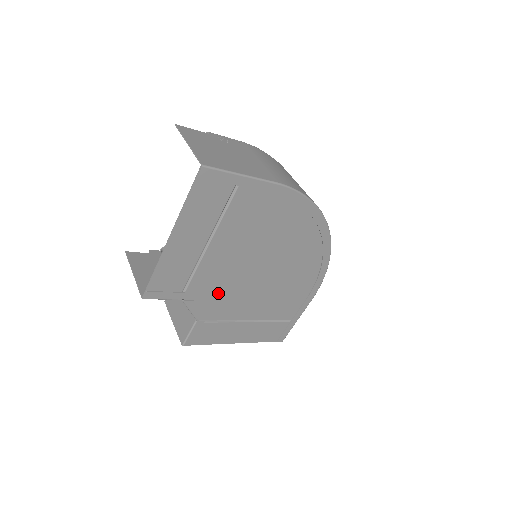
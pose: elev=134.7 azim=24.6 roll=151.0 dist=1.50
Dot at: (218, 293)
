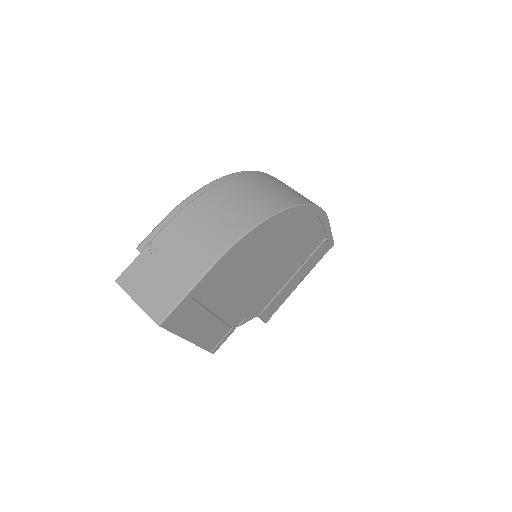
Dot at: (254, 301)
